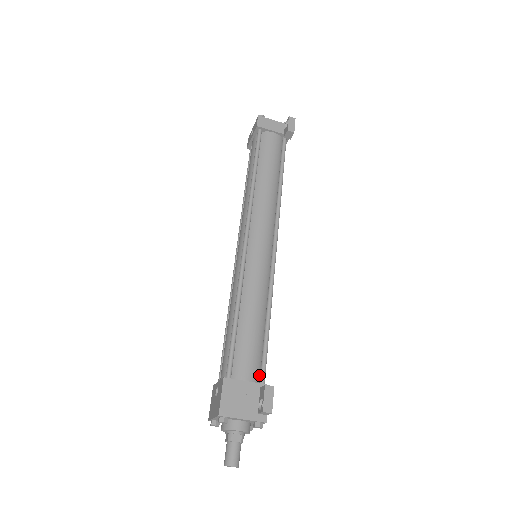
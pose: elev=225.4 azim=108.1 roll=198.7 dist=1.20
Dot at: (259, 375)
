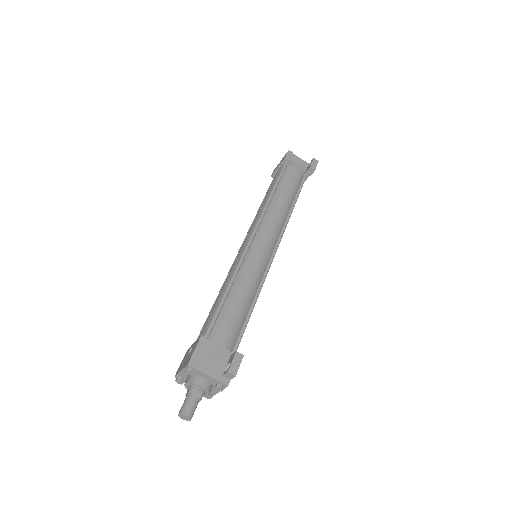
Dot at: (232, 347)
